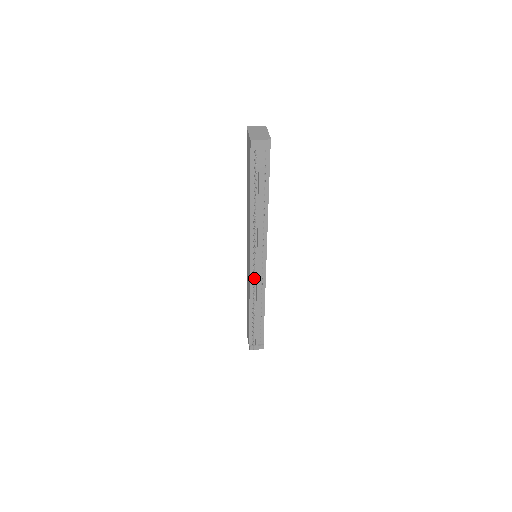
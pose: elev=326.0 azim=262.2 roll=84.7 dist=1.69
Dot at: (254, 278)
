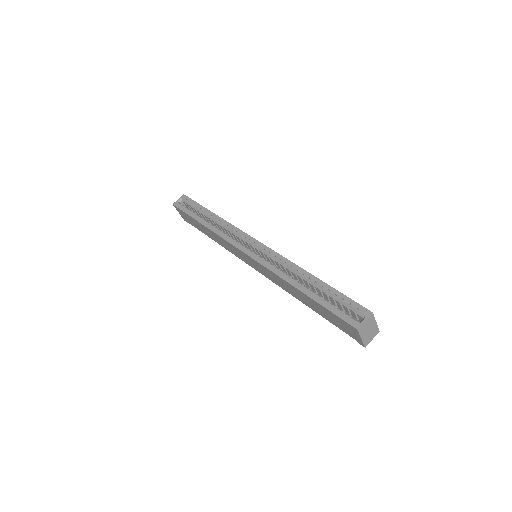
Dot at: occluded
